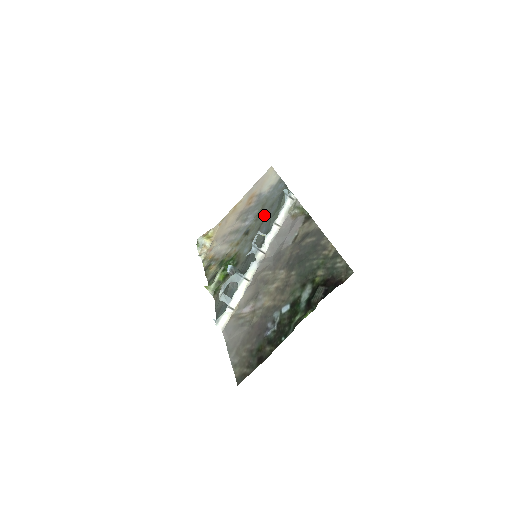
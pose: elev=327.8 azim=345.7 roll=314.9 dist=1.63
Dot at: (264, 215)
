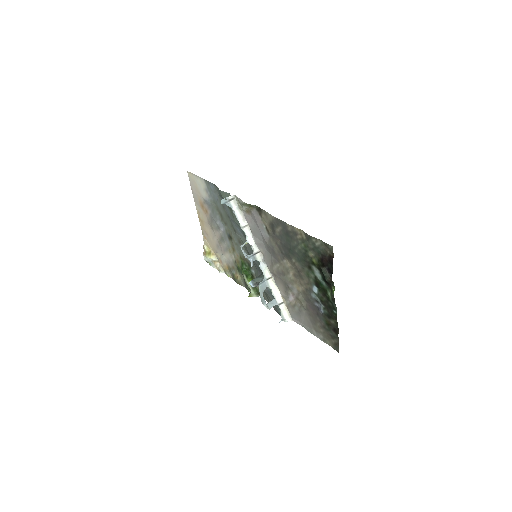
Dot at: (226, 218)
